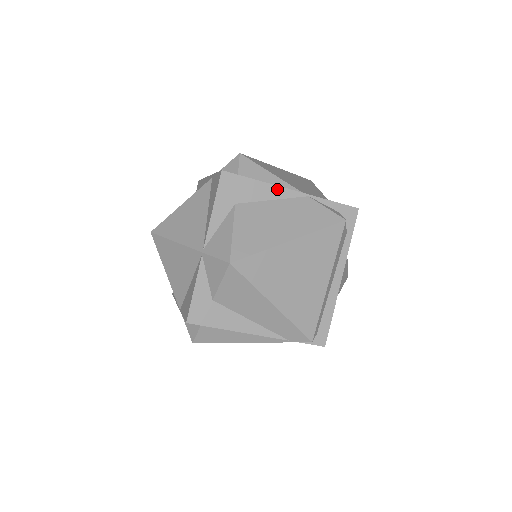
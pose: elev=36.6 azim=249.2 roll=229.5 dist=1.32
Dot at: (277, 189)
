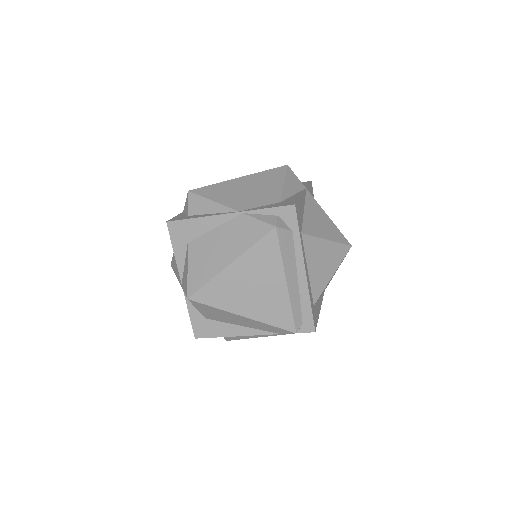
Dot at: (214, 218)
